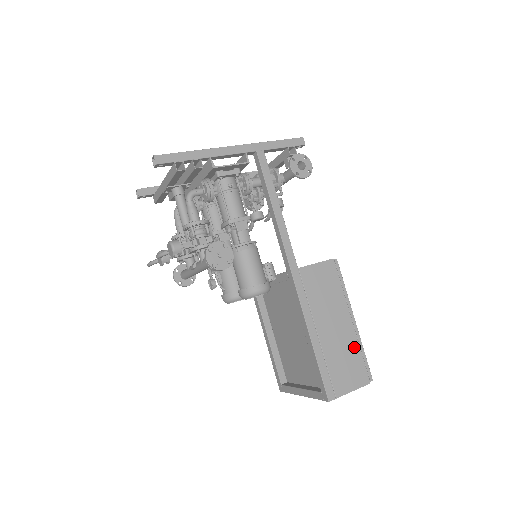
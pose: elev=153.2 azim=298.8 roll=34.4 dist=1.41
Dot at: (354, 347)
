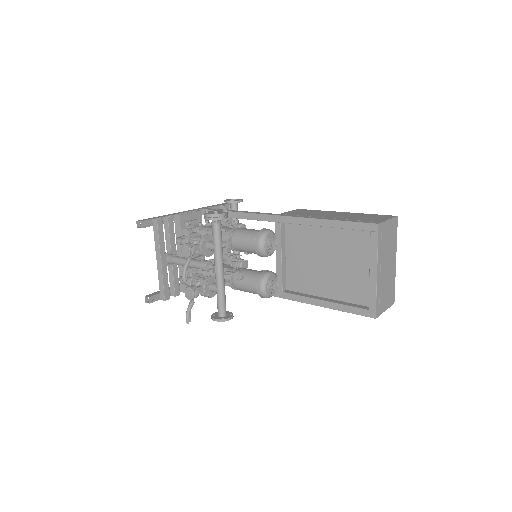
Dot at: (362, 214)
